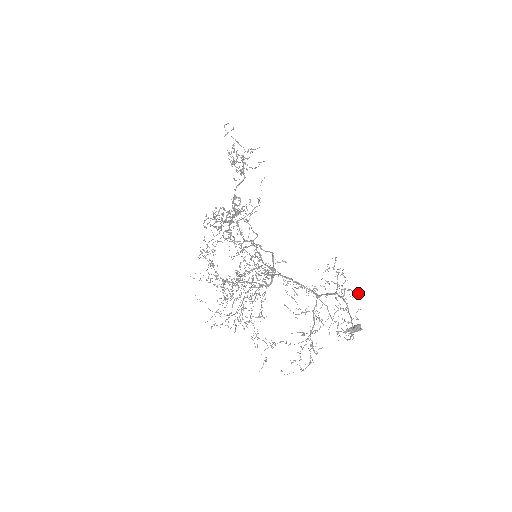
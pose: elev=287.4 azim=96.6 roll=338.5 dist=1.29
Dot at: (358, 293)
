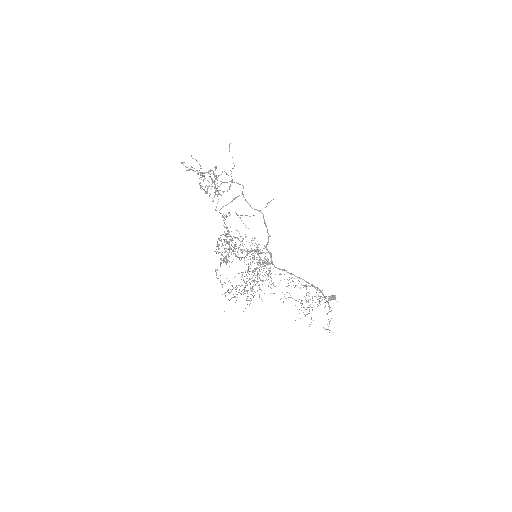
Dot at: occluded
